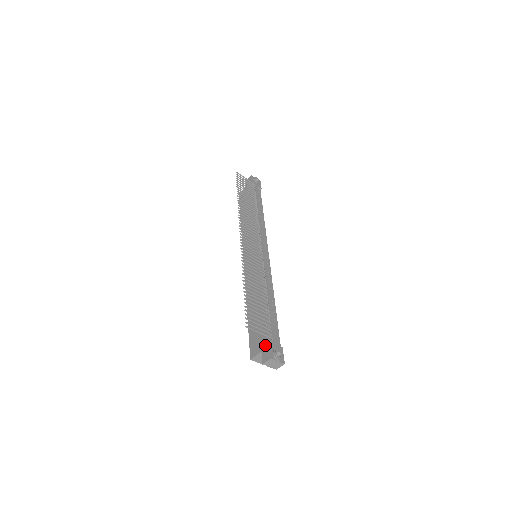
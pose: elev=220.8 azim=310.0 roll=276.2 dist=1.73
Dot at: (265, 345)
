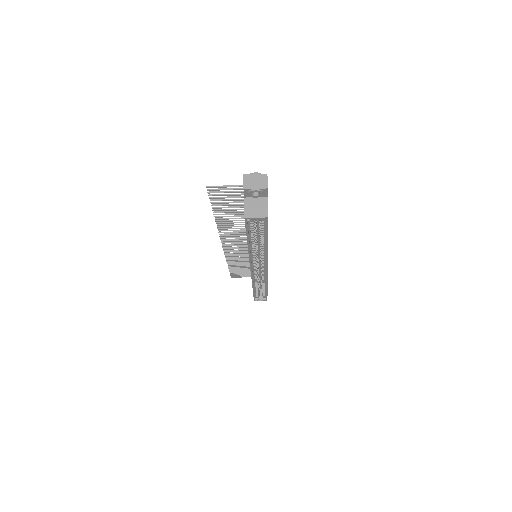
Dot at: occluded
